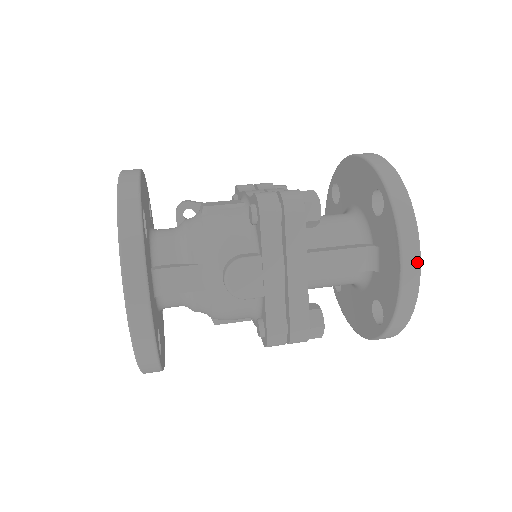
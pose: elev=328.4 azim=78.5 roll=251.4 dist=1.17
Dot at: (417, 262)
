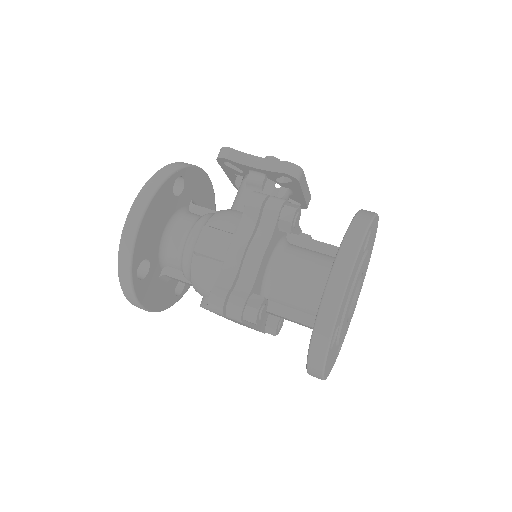
Dot at: occluded
